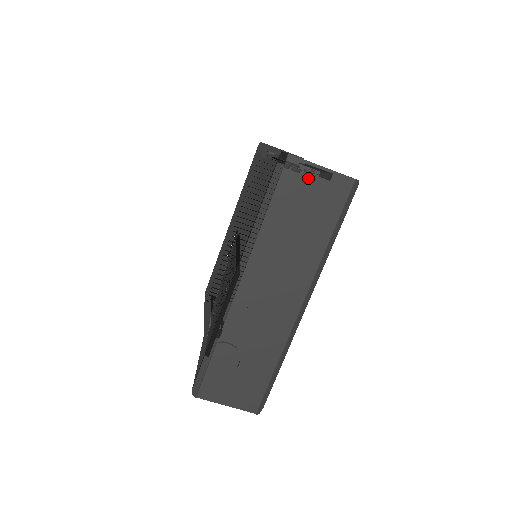
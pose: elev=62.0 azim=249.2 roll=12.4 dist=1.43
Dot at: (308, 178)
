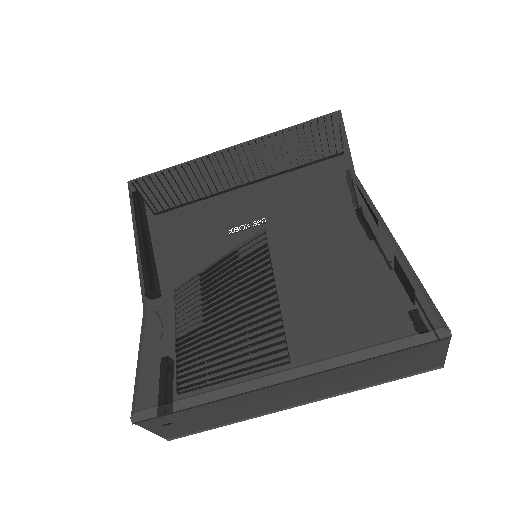
Dot at: (431, 352)
